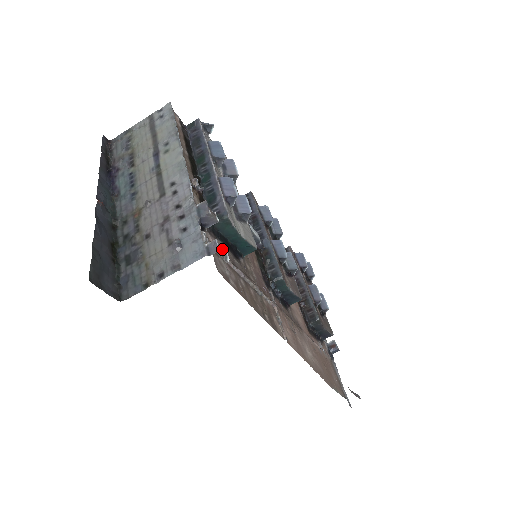
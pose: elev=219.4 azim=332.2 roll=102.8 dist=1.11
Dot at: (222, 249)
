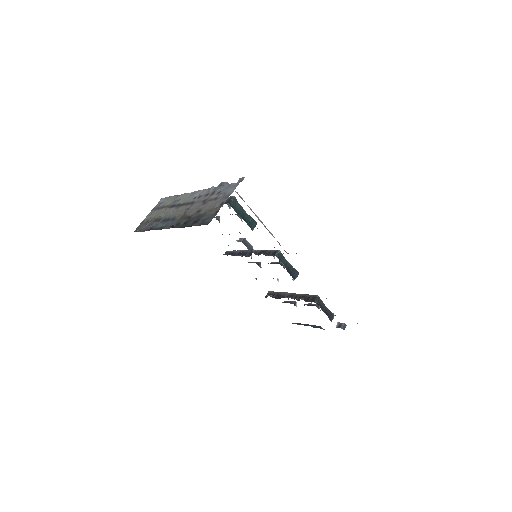
Dot at: occluded
